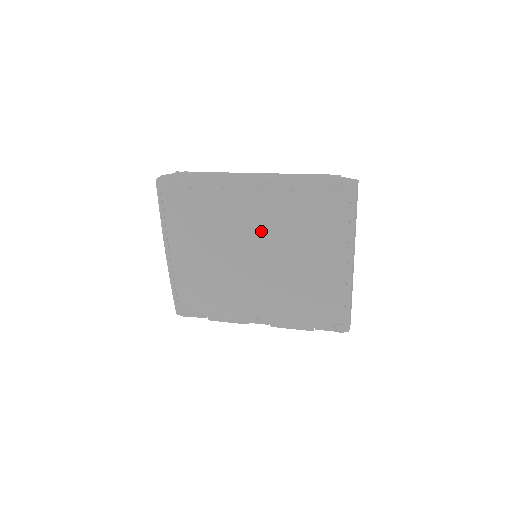
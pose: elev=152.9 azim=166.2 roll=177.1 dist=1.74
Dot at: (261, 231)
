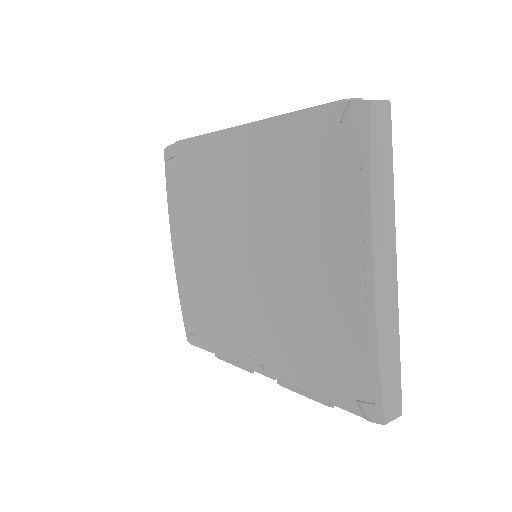
Dot at: (252, 209)
